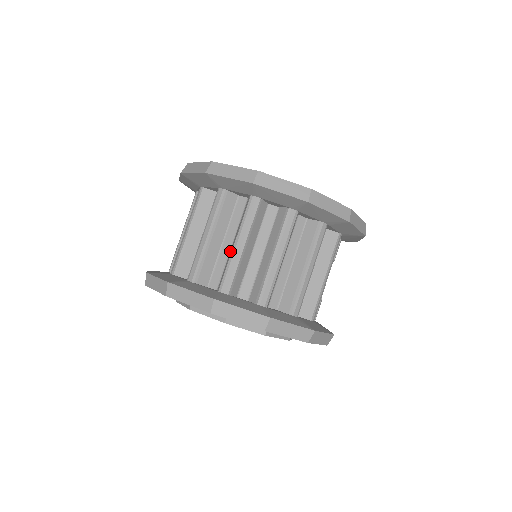
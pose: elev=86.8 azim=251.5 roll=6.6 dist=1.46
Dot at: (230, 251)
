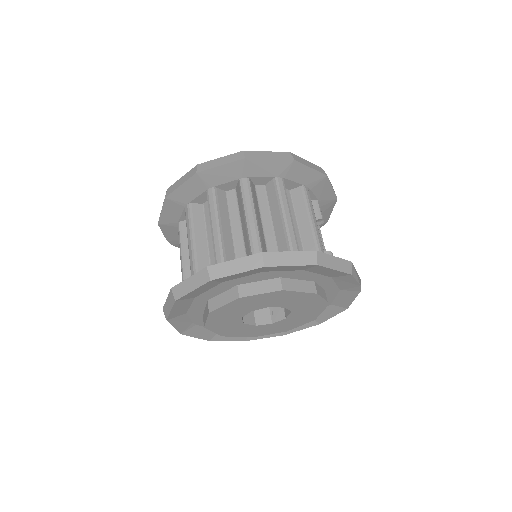
Dot at: occluded
